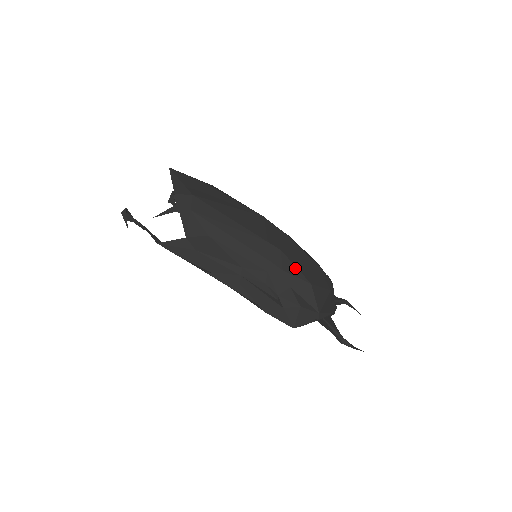
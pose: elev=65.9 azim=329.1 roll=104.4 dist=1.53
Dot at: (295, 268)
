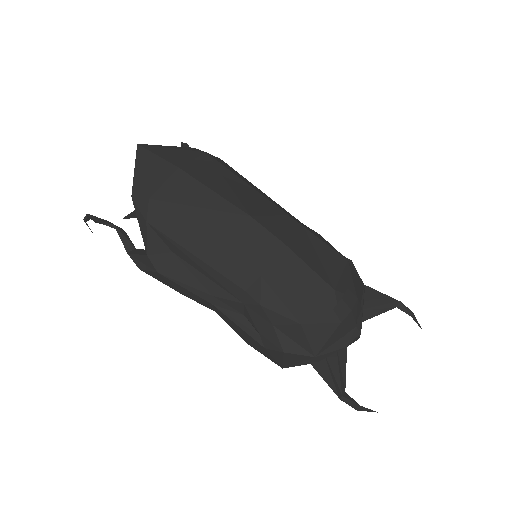
Dot at: (279, 302)
